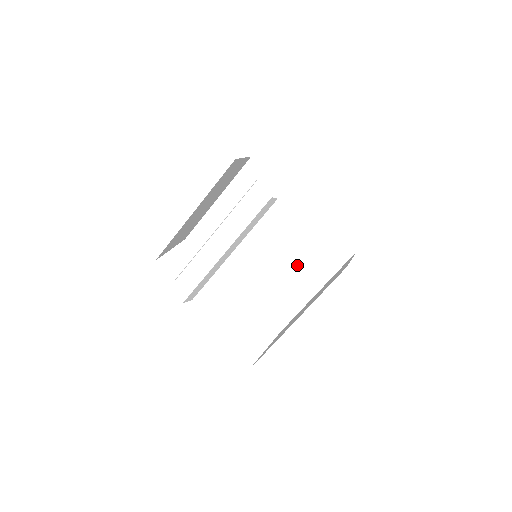
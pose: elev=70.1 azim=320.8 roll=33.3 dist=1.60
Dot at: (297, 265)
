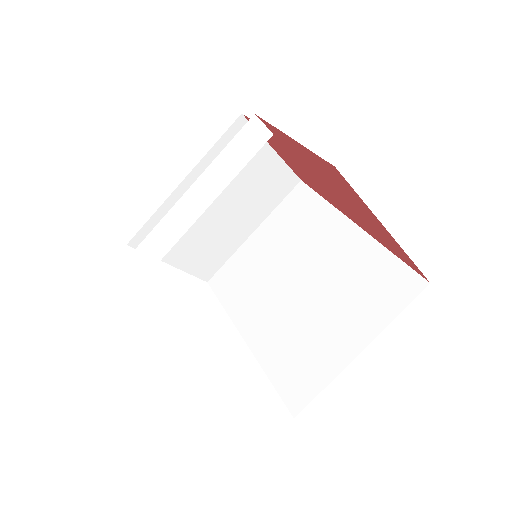
Dot at: (335, 309)
